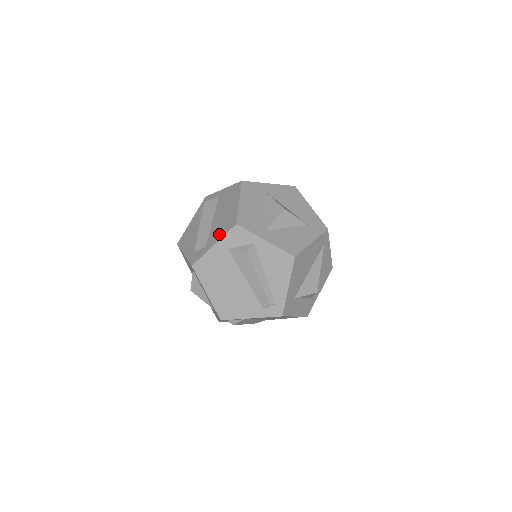
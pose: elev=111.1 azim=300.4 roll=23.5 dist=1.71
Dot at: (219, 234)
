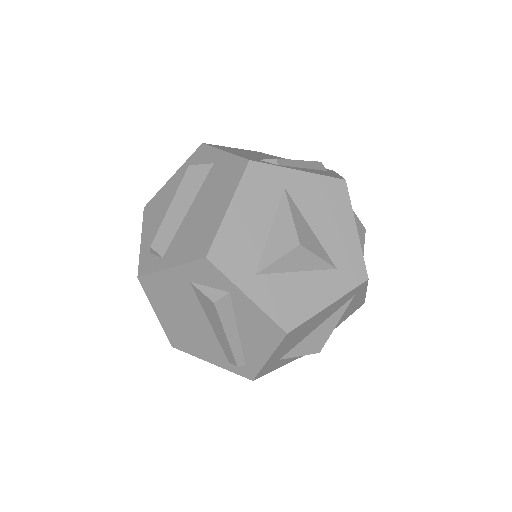
Dot at: (182, 252)
